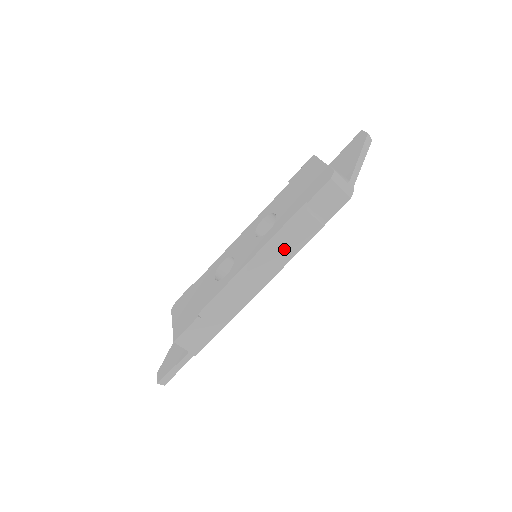
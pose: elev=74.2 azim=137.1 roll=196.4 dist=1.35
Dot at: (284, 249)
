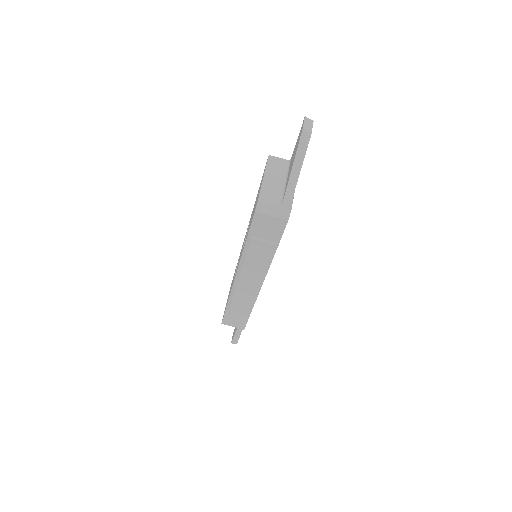
Dot at: (255, 266)
